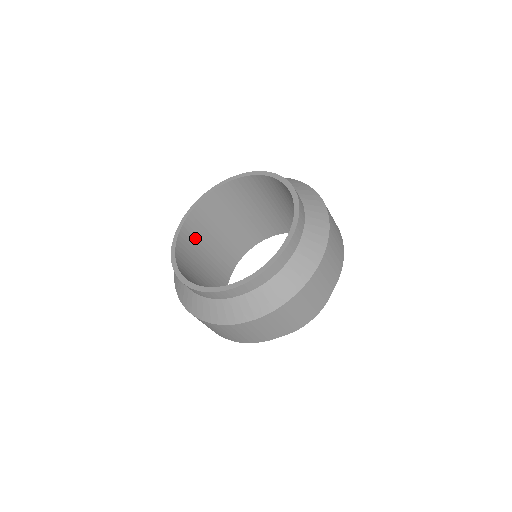
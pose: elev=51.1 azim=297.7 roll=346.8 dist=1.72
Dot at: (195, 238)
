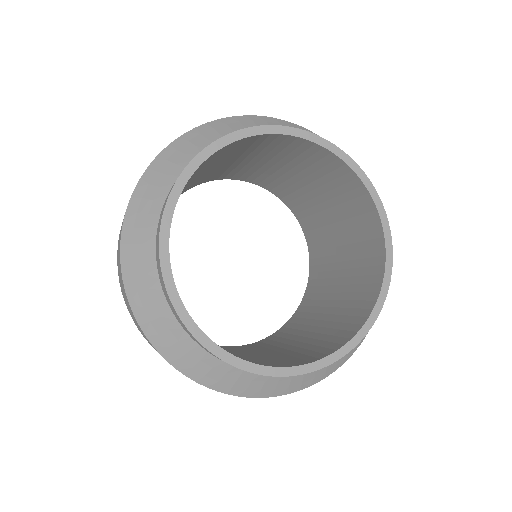
Dot at: (200, 168)
